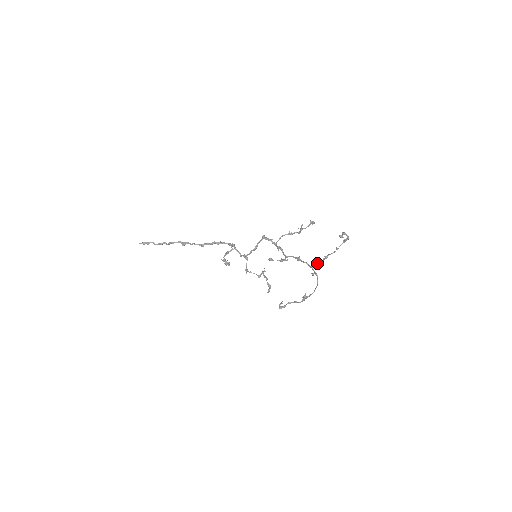
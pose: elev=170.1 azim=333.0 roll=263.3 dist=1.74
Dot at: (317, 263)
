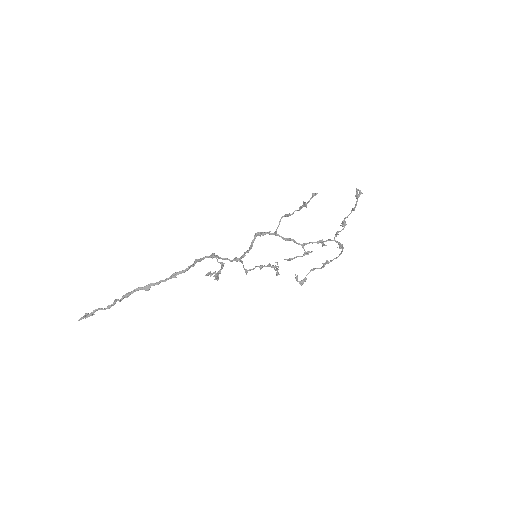
Dot at: (338, 234)
